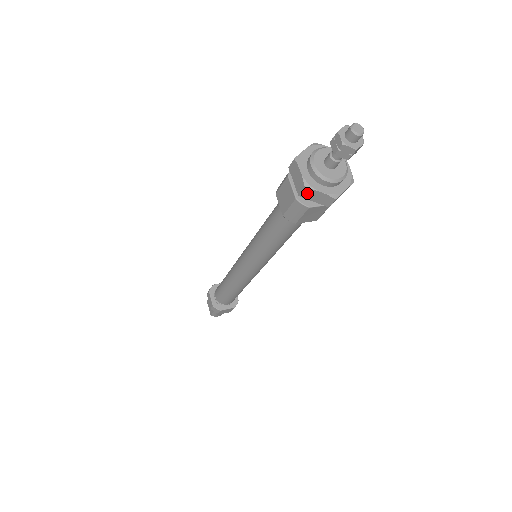
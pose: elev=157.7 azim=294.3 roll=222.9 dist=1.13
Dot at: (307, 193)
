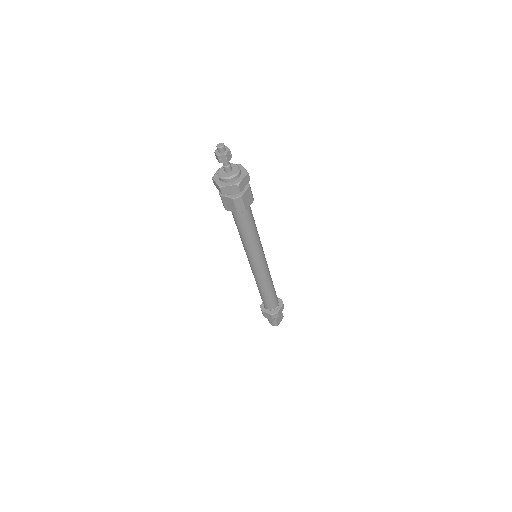
Dot at: (214, 183)
